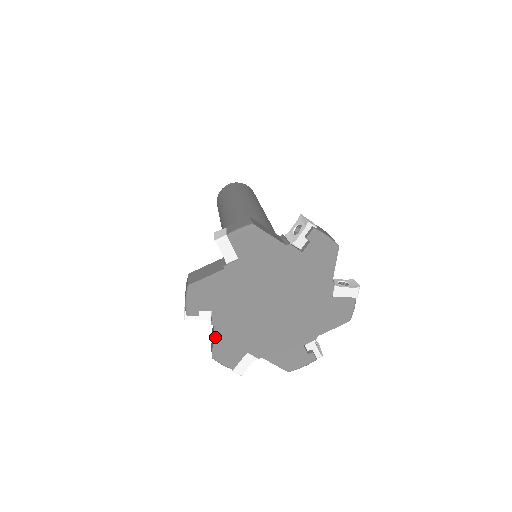
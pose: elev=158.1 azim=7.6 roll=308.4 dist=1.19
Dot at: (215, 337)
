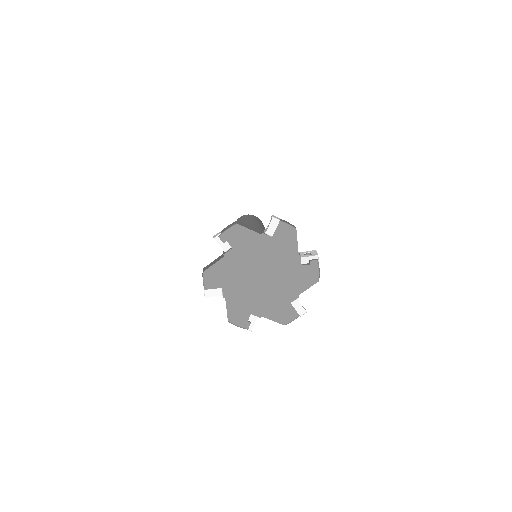
Dot at: (218, 263)
